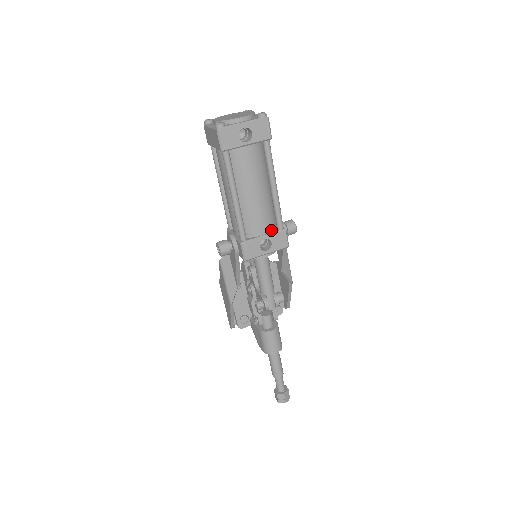
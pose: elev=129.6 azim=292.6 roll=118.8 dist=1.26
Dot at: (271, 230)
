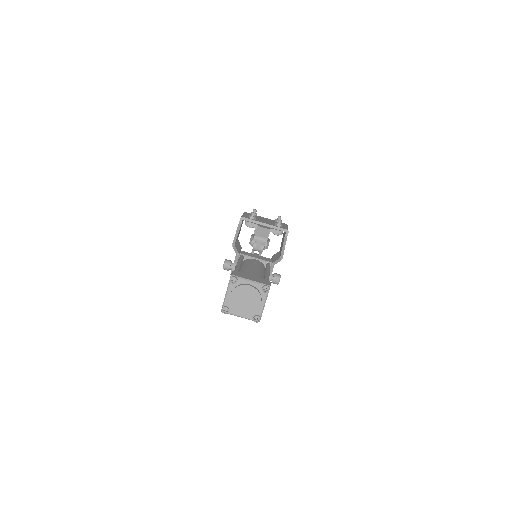
Dot at: occluded
